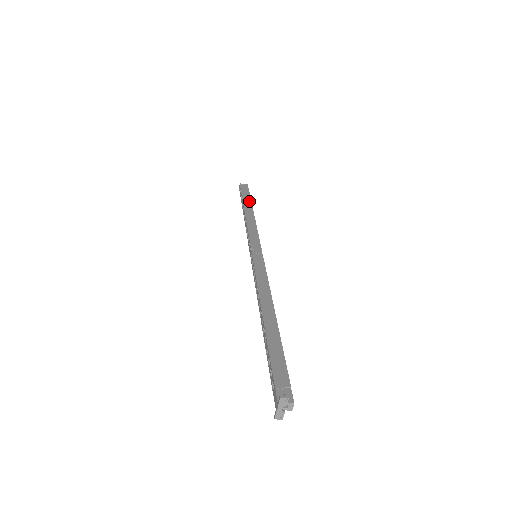
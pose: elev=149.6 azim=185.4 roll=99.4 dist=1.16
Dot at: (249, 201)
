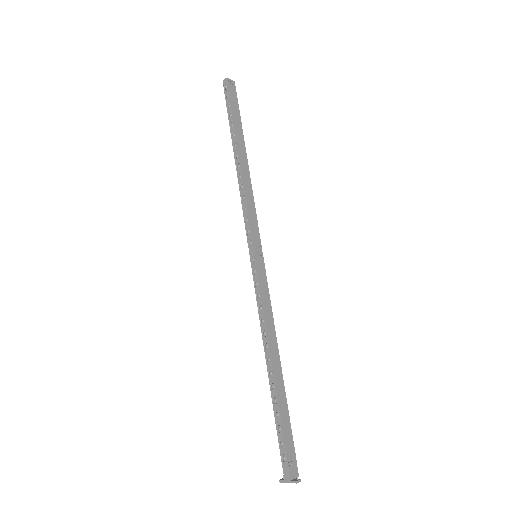
Dot at: (241, 131)
